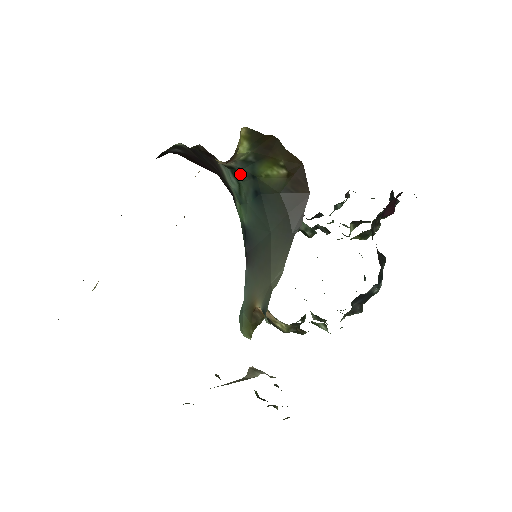
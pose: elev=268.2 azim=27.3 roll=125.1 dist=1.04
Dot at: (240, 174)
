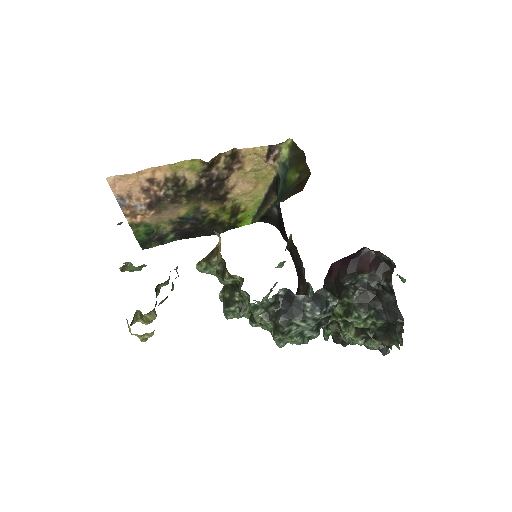
Dot at: (281, 183)
